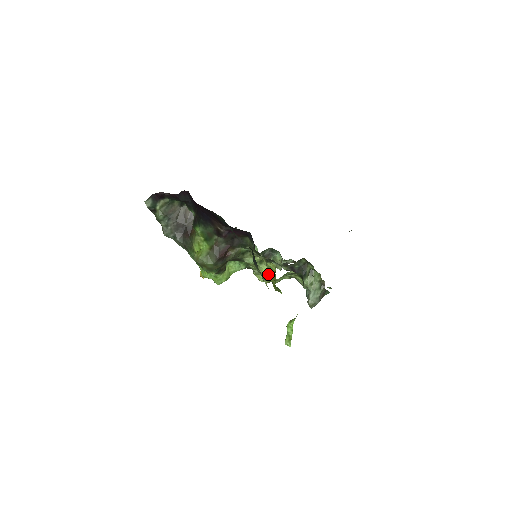
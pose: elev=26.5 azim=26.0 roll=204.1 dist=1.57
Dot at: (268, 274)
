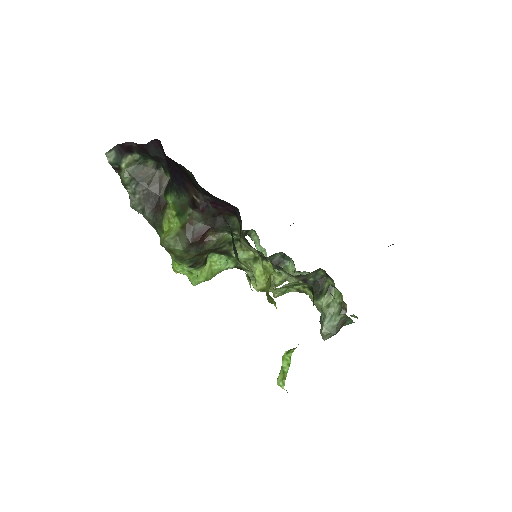
Dot at: (263, 278)
